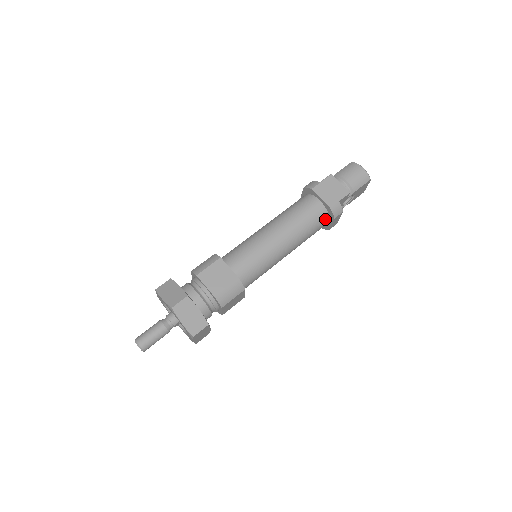
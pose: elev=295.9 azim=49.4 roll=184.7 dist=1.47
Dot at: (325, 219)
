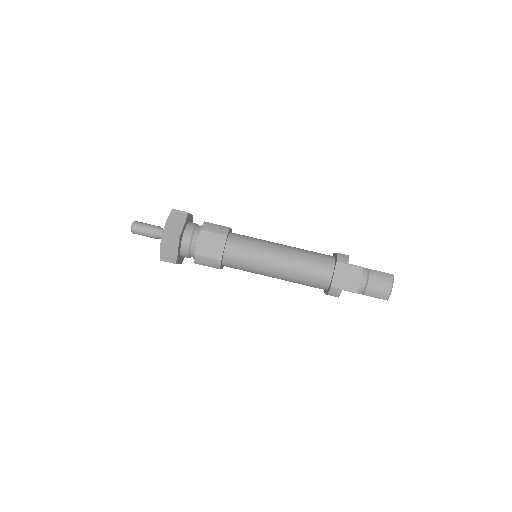
Dot at: (323, 287)
